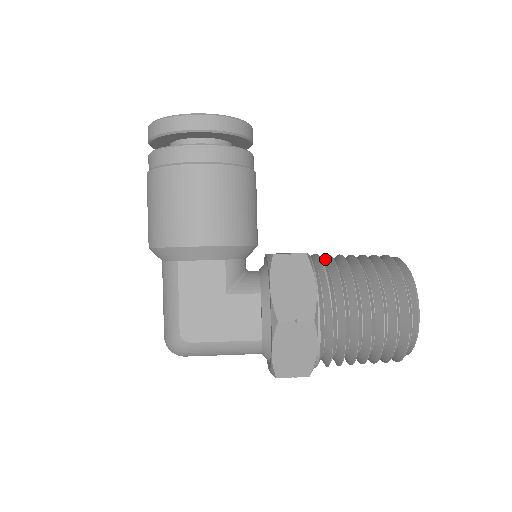
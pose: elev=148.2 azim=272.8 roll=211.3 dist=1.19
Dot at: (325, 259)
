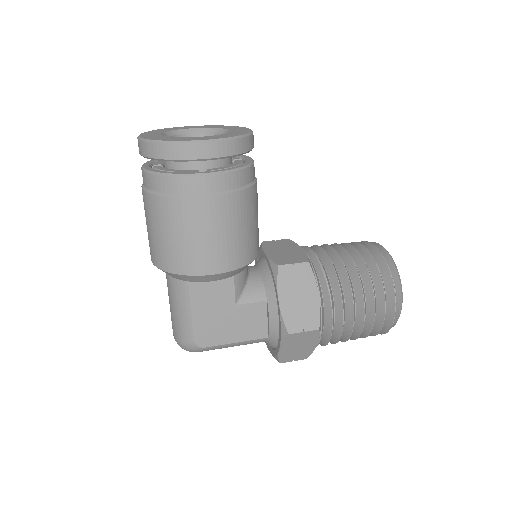
Dot at: (320, 253)
